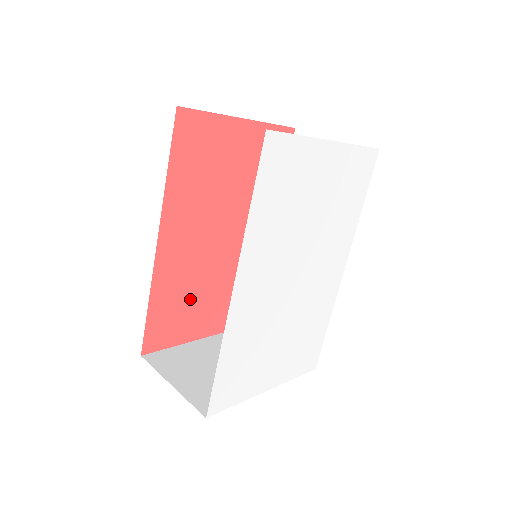
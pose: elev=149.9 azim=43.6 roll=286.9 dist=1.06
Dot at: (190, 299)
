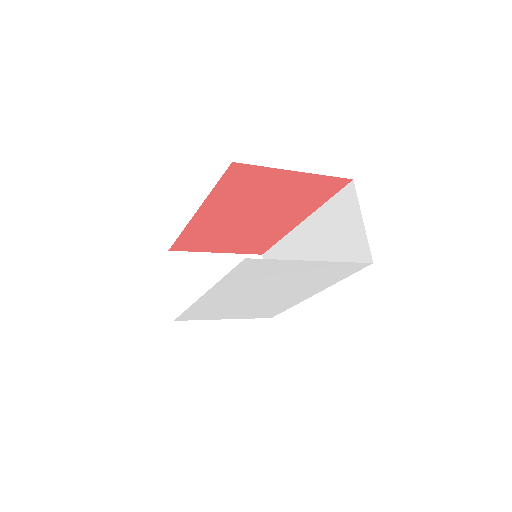
Dot at: (214, 238)
